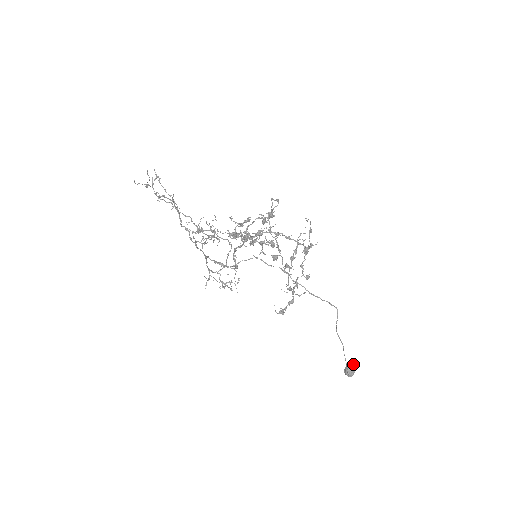
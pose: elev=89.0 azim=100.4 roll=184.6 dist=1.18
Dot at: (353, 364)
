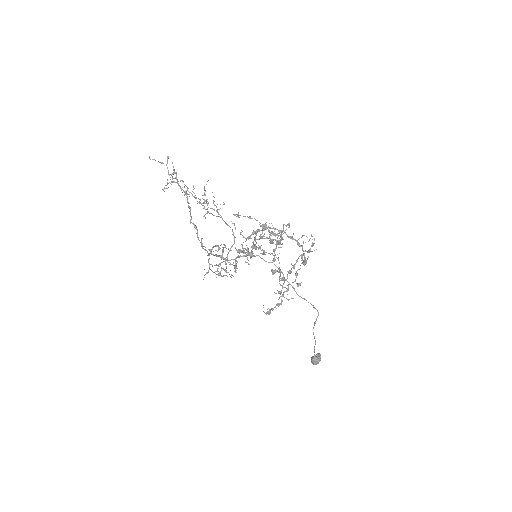
Dot at: (320, 356)
